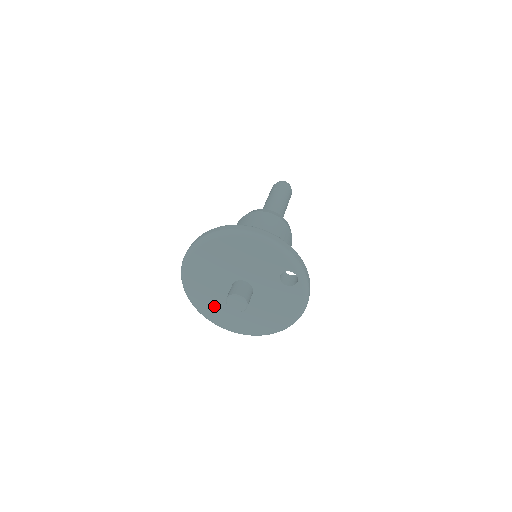
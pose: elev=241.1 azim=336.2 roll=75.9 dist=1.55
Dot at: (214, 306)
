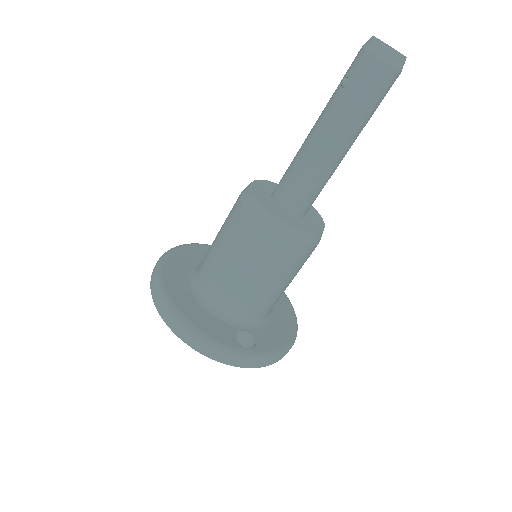
Dot at: occluded
